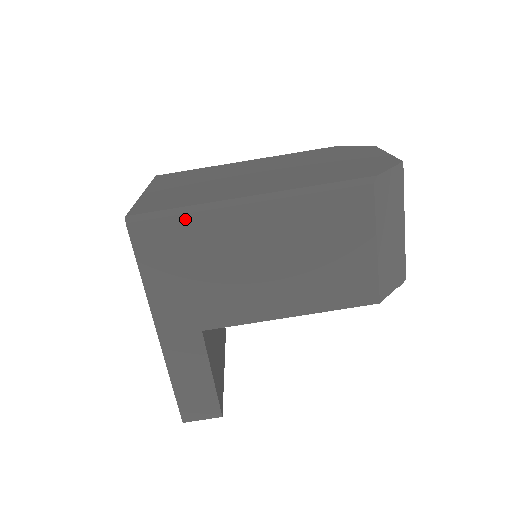
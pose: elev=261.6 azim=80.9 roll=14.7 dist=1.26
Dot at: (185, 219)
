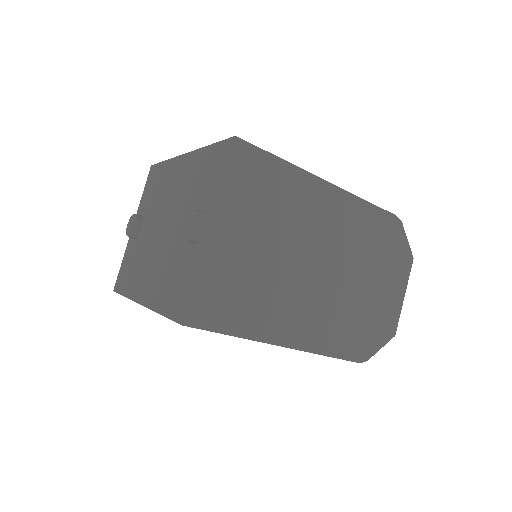
Dot at: (231, 335)
